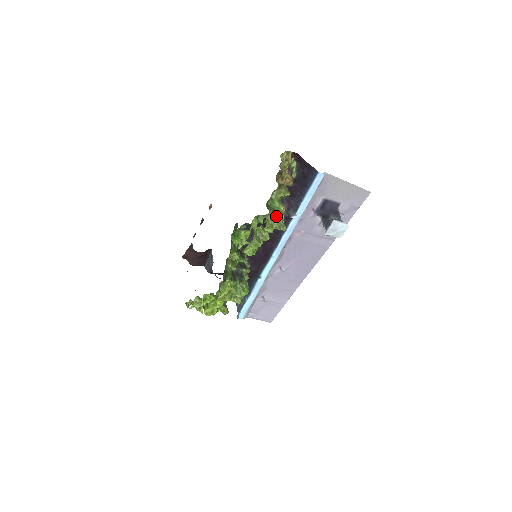
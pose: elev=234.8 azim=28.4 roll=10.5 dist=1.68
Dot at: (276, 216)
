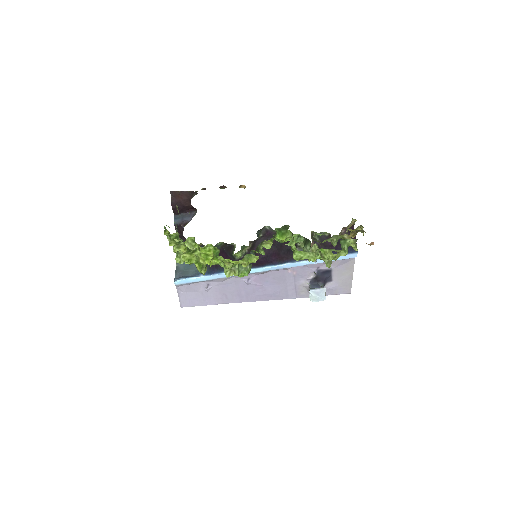
Dot at: (341, 254)
